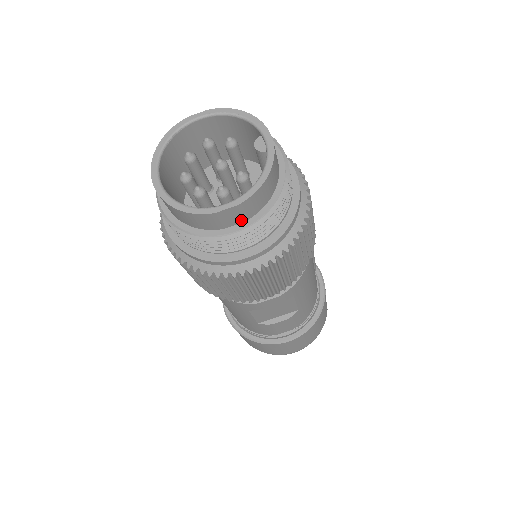
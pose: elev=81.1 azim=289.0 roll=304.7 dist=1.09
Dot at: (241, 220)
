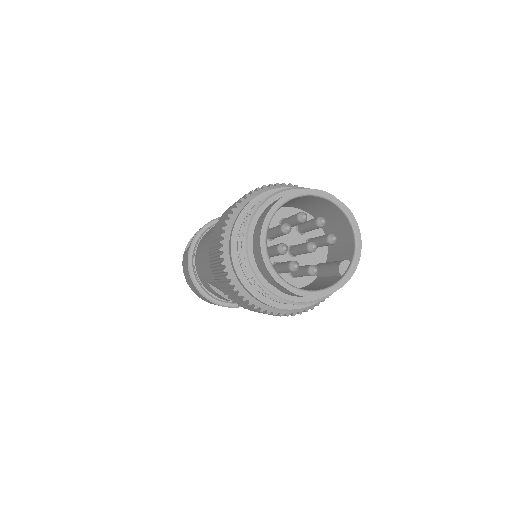
Dot at: (283, 291)
